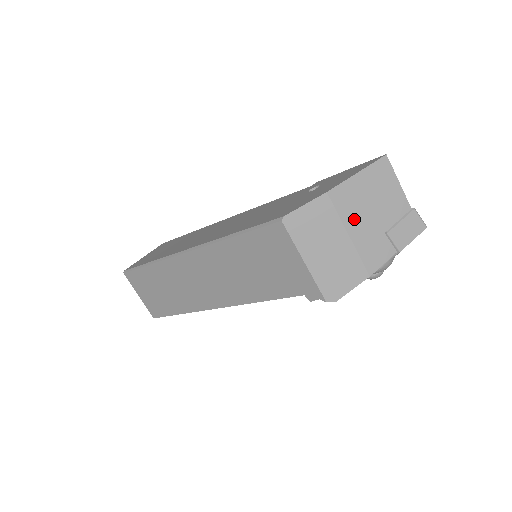
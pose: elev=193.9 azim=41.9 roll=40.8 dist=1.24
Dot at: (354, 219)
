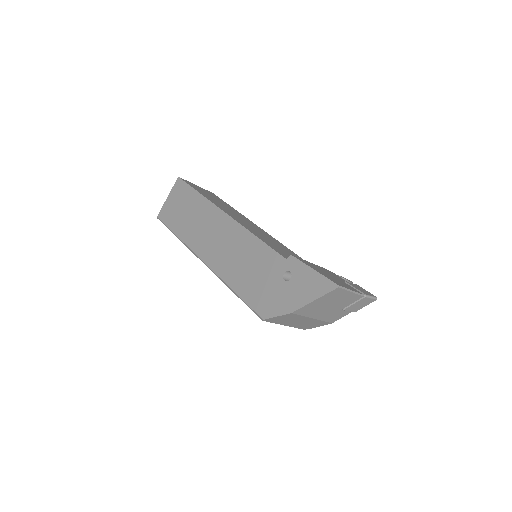
Dot at: (316, 313)
